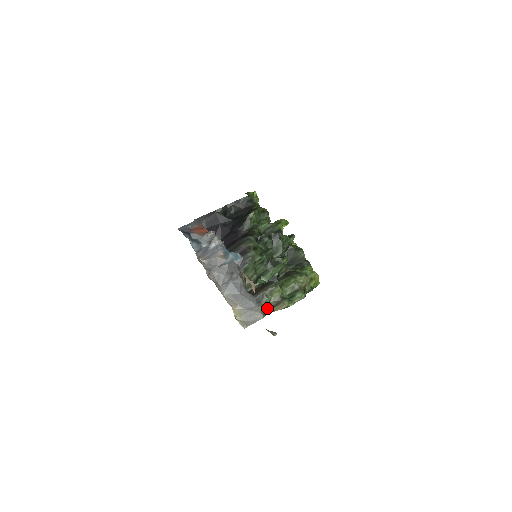
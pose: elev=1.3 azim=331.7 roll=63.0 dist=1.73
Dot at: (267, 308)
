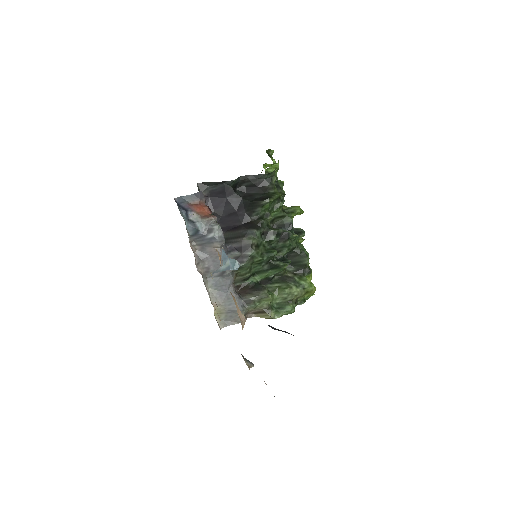
Dot at: (251, 311)
